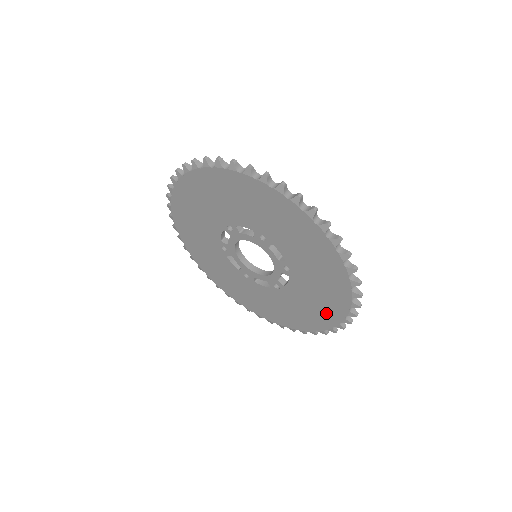
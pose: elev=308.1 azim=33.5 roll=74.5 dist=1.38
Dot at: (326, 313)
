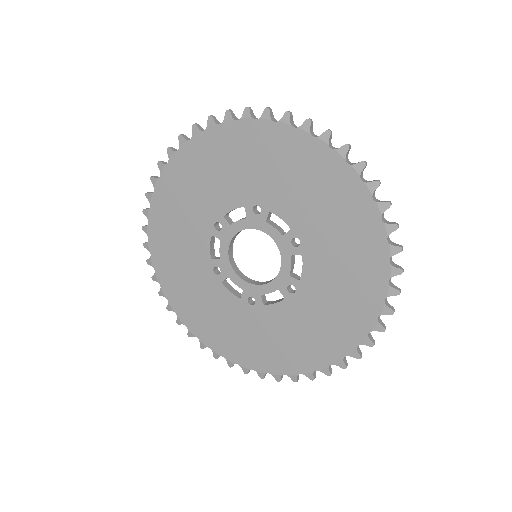
Dot at: (292, 356)
